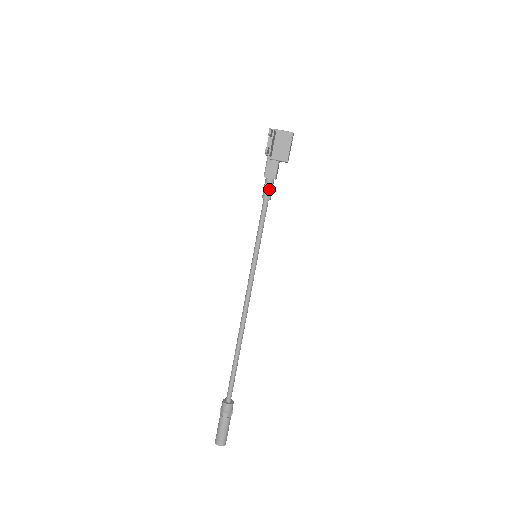
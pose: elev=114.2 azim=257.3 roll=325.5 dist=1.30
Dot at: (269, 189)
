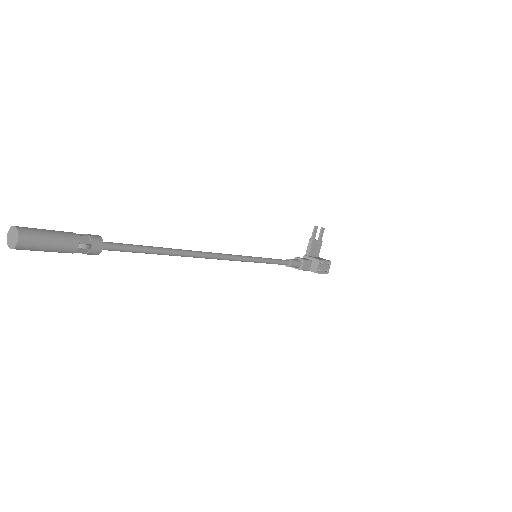
Dot at: (295, 260)
